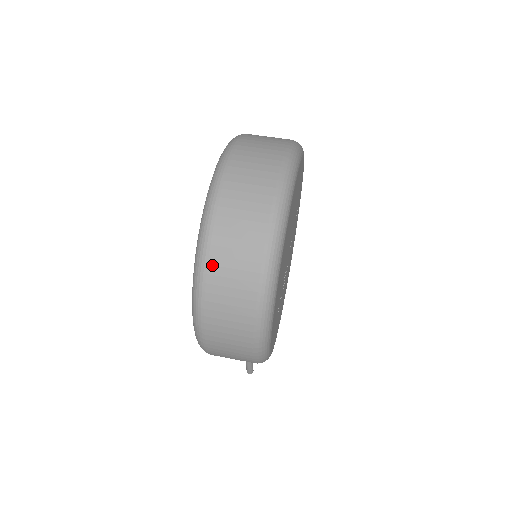
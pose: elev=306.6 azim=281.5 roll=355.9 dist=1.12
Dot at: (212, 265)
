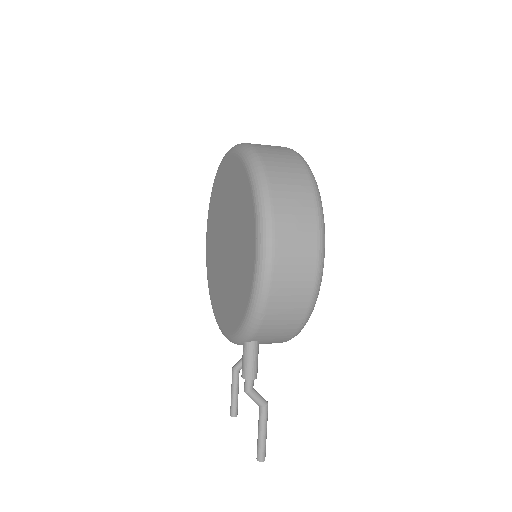
Dot at: (268, 166)
